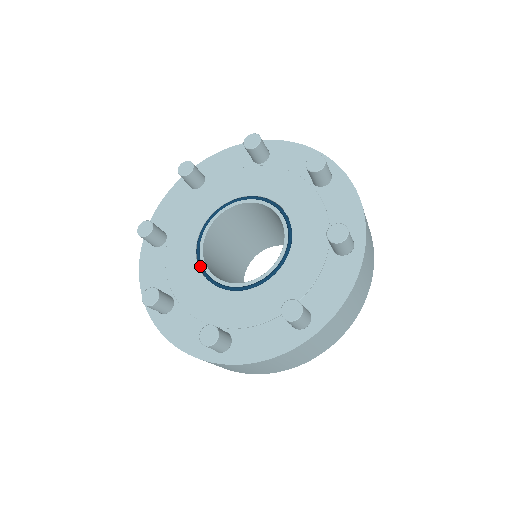
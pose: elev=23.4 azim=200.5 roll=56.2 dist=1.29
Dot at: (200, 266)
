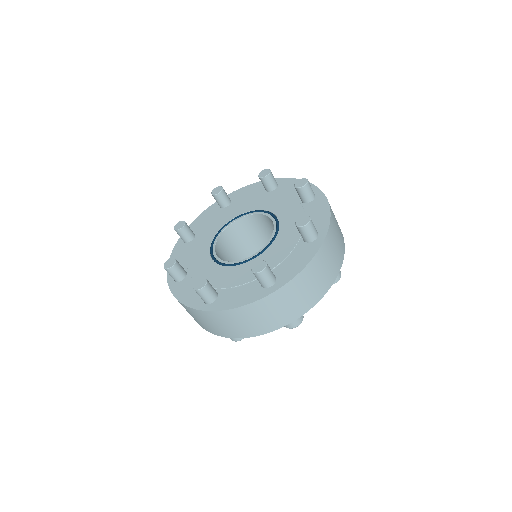
Dot at: (218, 232)
